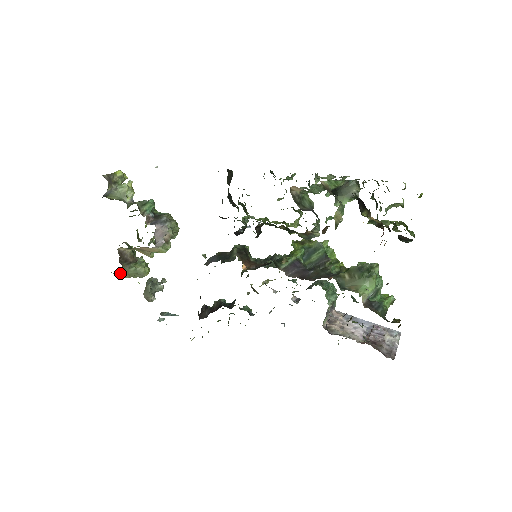
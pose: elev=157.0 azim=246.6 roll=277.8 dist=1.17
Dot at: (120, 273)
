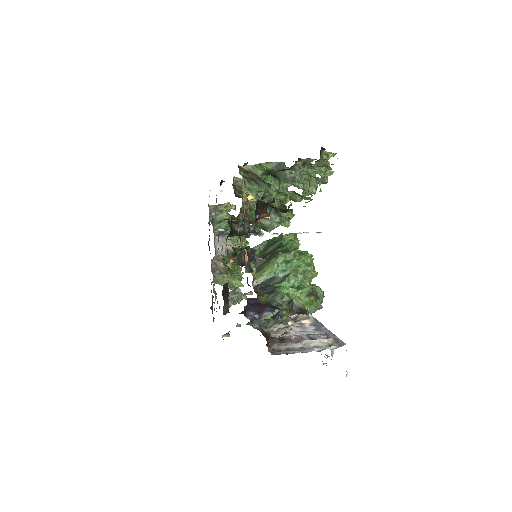
Dot at: (216, 281)
